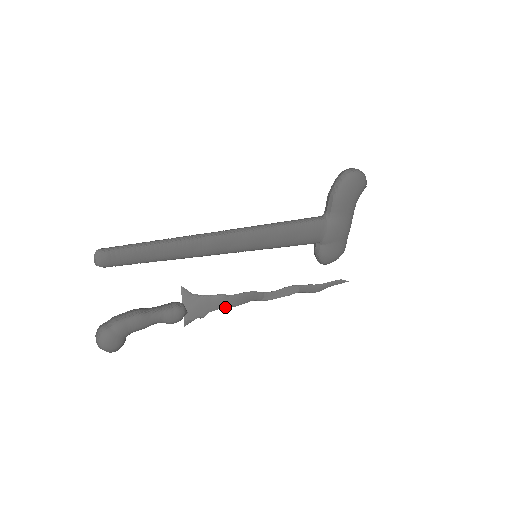
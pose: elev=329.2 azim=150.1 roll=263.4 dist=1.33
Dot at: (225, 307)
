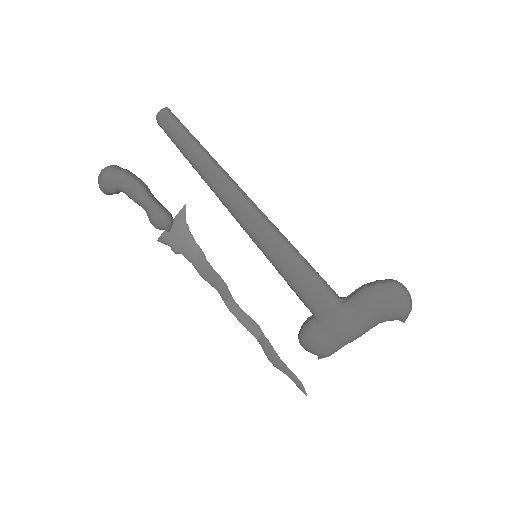
Dot at: (195, 266)
